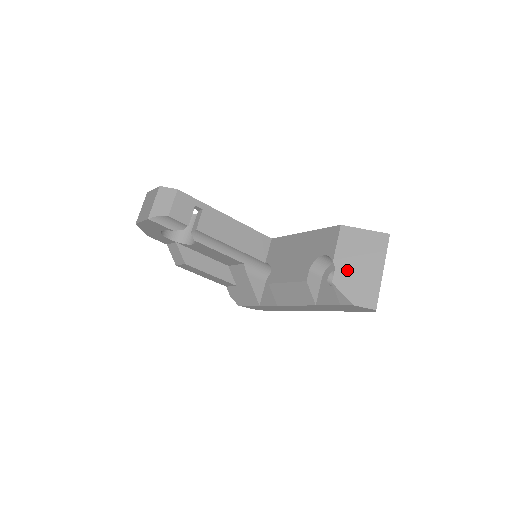
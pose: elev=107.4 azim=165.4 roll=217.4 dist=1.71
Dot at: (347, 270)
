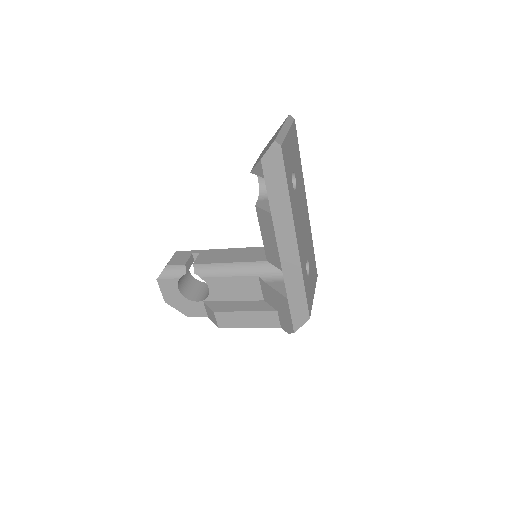
Dot at: occluded
